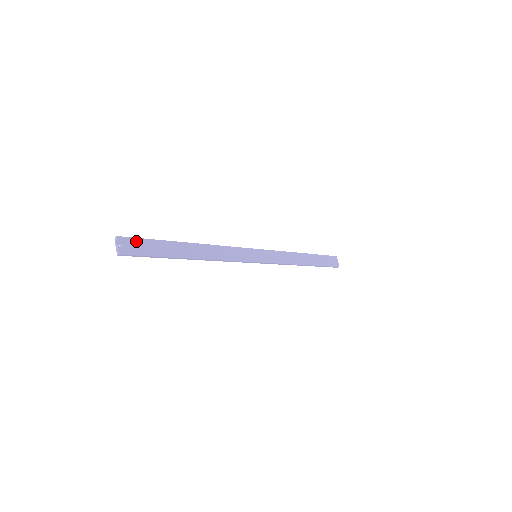
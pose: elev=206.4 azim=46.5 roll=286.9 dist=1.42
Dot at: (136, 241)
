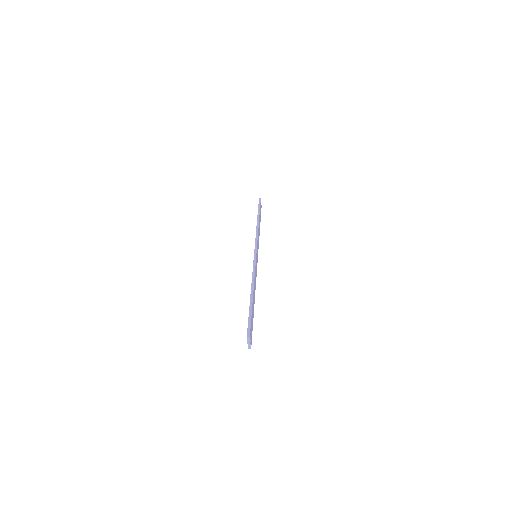
Dot at: (251, 328)
